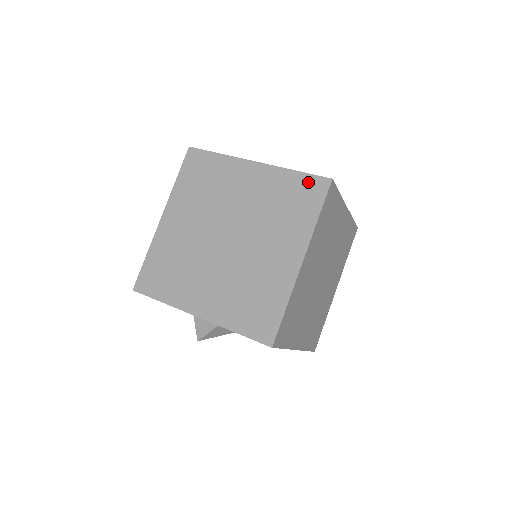
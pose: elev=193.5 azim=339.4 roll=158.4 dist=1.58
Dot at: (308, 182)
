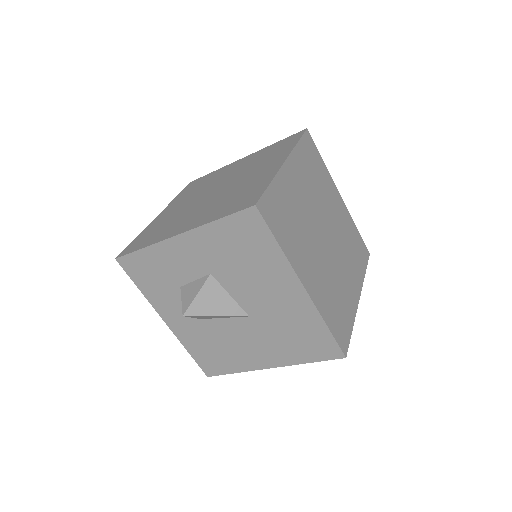
Dot at: (287, 139)
